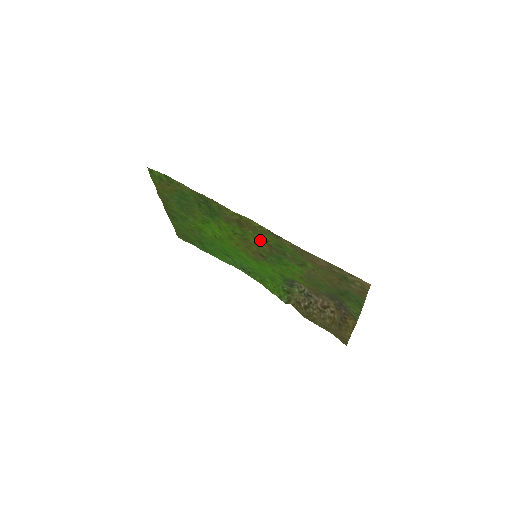
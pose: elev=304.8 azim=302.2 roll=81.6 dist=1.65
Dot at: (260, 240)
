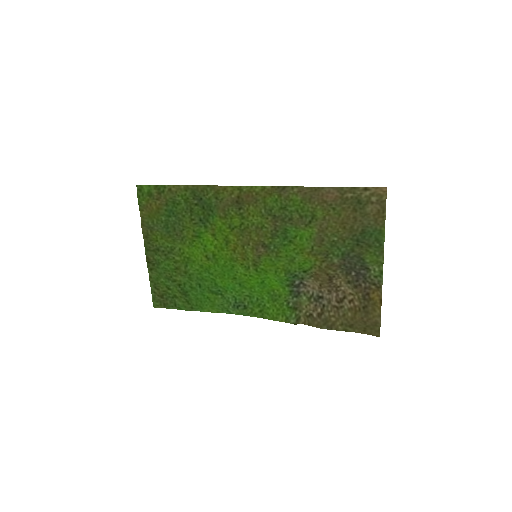
Dot at: (262, 214)
